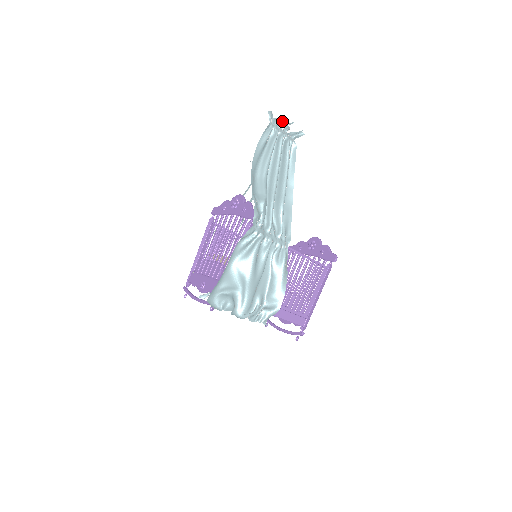
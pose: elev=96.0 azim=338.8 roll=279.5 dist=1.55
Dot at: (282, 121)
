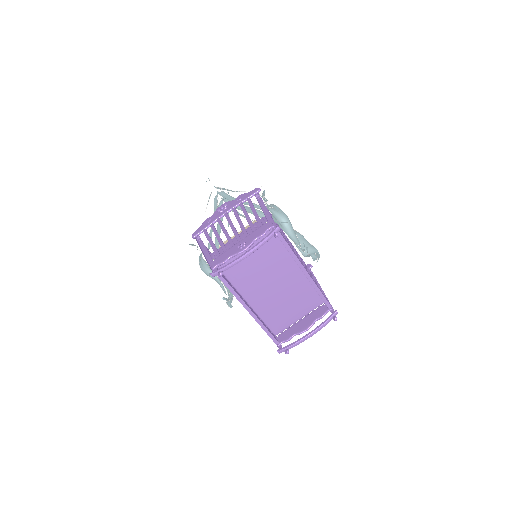
Dot at: occluded
